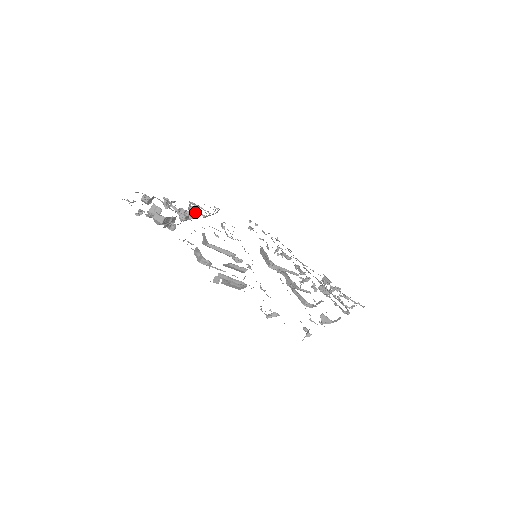
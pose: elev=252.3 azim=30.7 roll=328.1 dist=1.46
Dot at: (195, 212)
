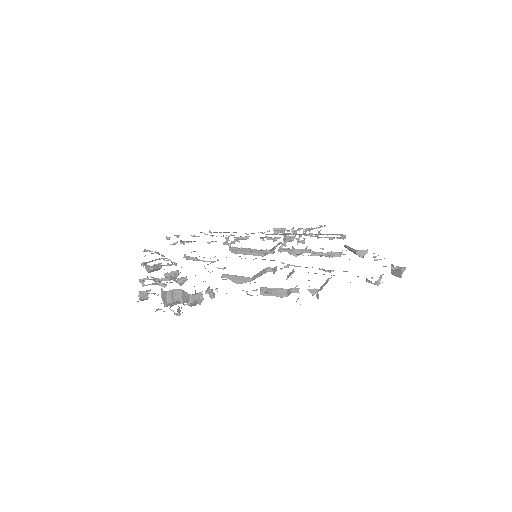
Dot at: (158, 269)
